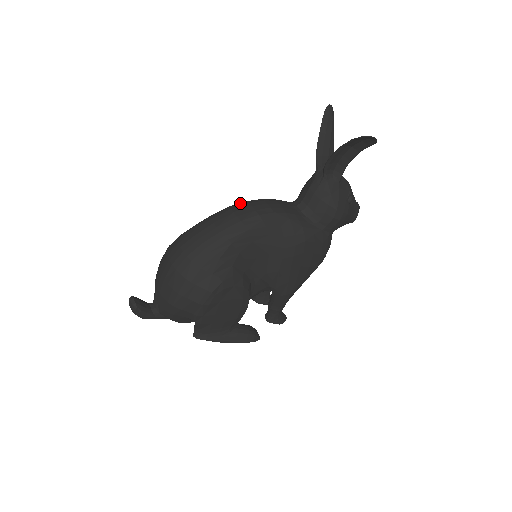
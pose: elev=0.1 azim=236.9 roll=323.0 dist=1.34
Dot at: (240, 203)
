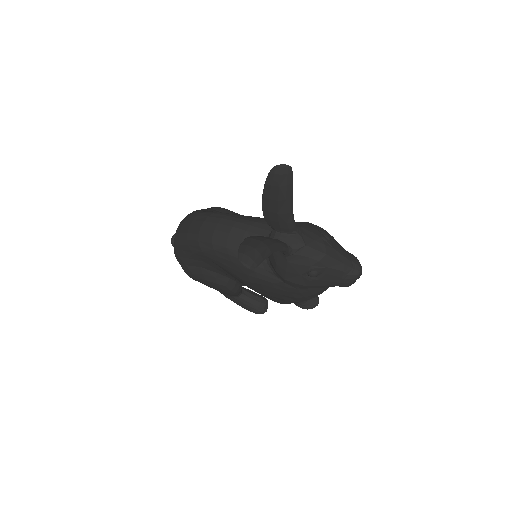
Dot at: (216, 217)
